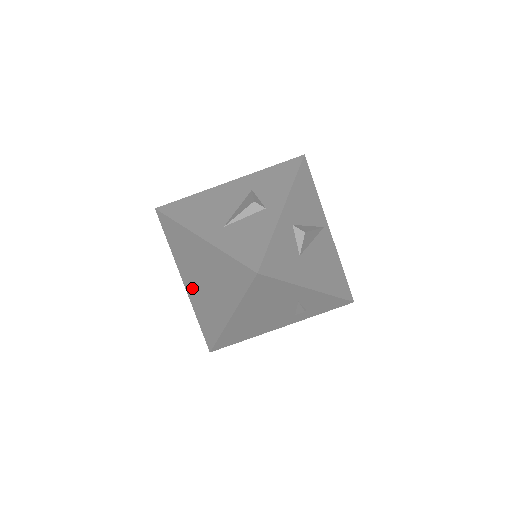
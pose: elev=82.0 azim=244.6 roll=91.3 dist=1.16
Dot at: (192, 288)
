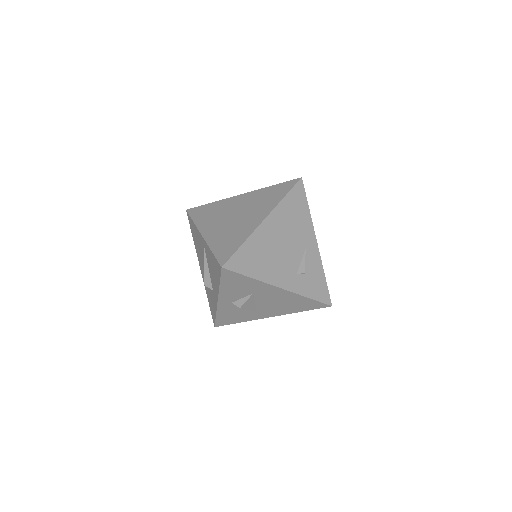
Dot at: (215, 230)
